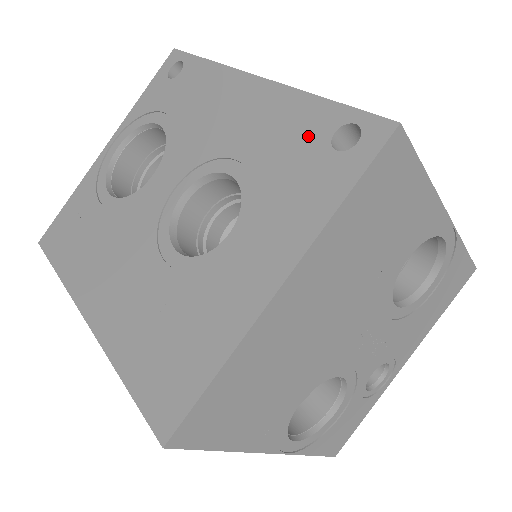
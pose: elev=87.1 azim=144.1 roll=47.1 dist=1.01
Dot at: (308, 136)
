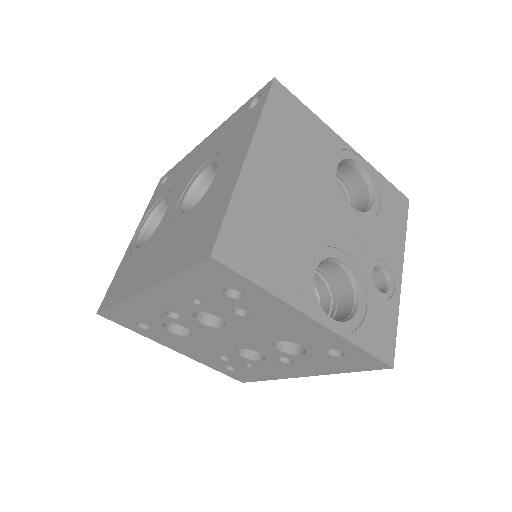
Dot at: (238, 119)
